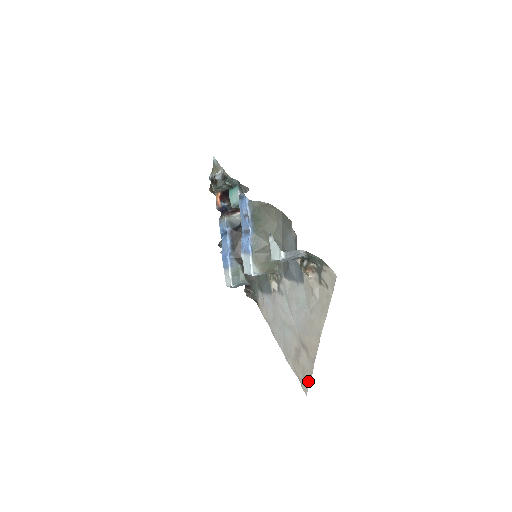
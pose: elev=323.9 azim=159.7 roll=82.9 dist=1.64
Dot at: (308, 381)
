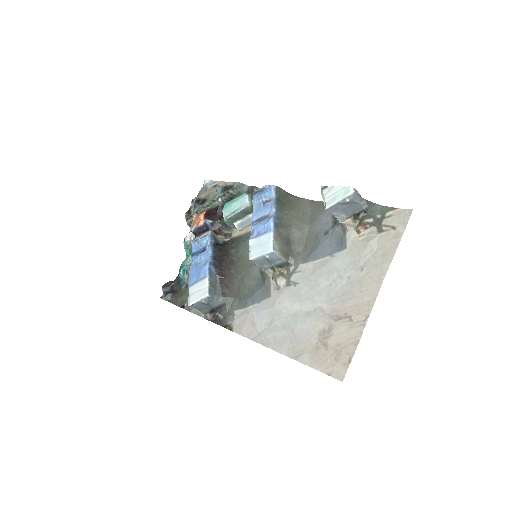
Dot at: (349, 357)
